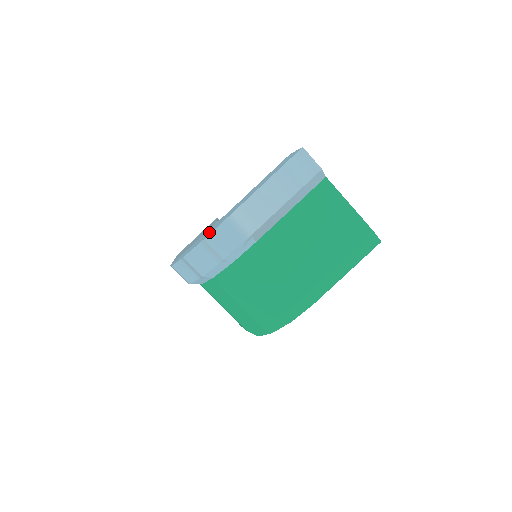
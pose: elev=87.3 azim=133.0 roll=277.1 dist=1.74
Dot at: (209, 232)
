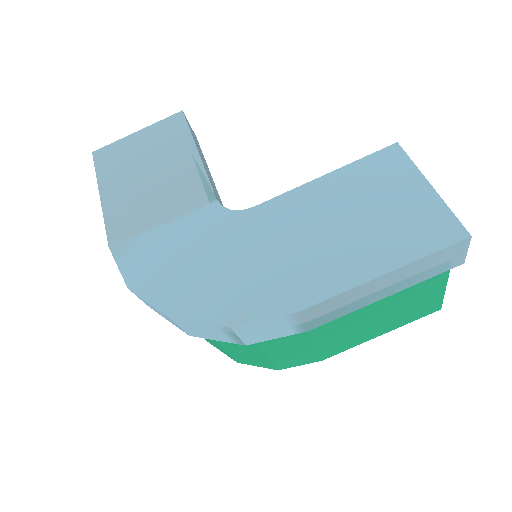
Dot at: (231, 289)
